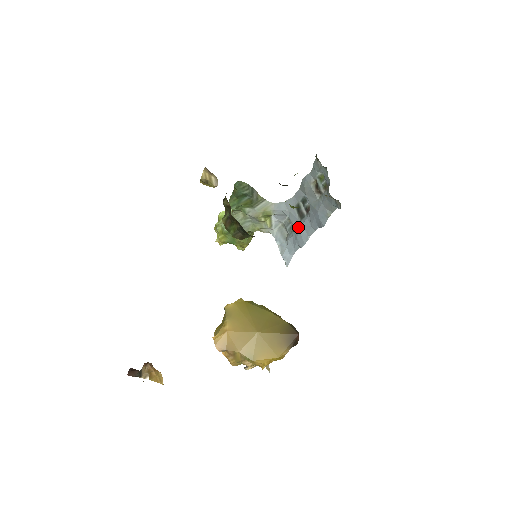
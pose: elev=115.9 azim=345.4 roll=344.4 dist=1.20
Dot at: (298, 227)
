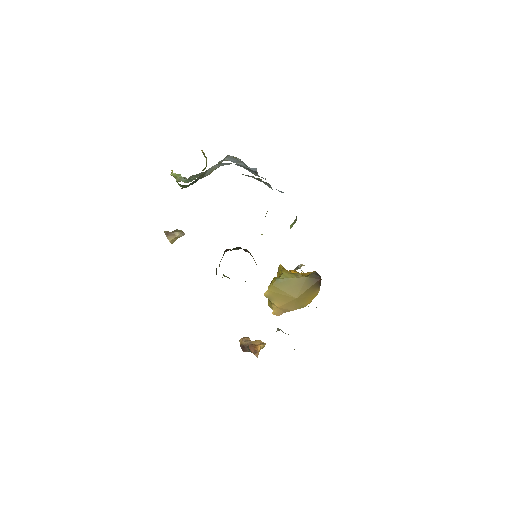
Dot at: occluded
